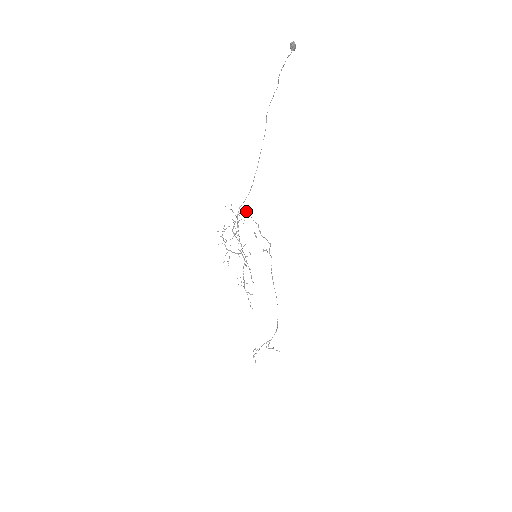
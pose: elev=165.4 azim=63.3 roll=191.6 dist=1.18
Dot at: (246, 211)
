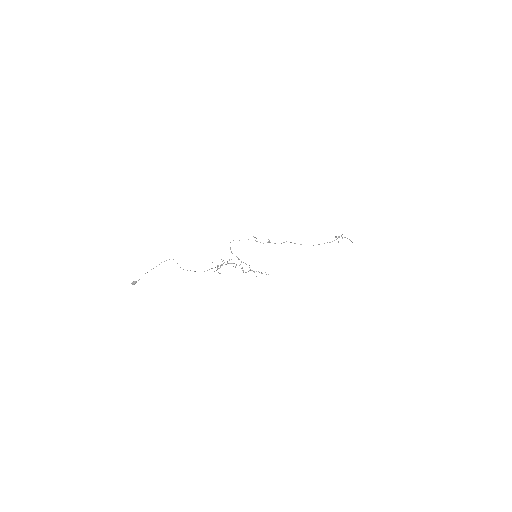
Dot at: (233, 240)
